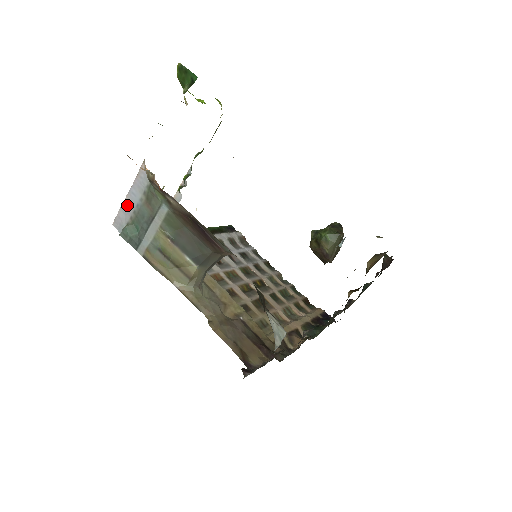
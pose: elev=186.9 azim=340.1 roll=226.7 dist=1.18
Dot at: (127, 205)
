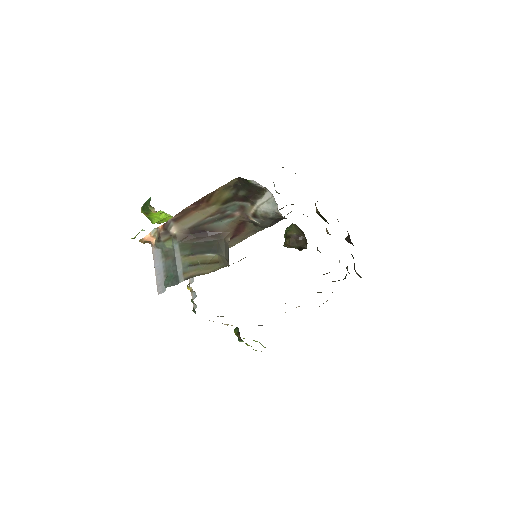
Dot at: (158, 275)
